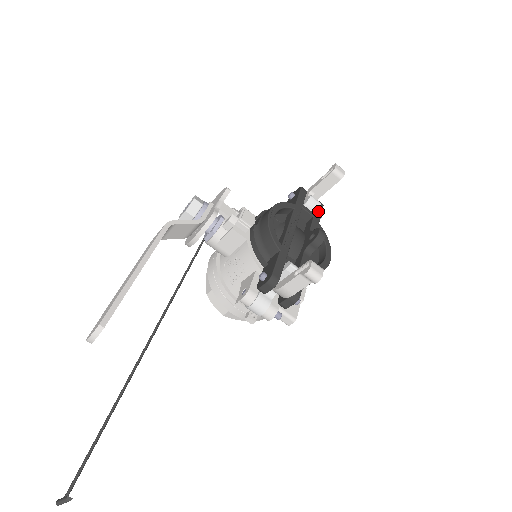
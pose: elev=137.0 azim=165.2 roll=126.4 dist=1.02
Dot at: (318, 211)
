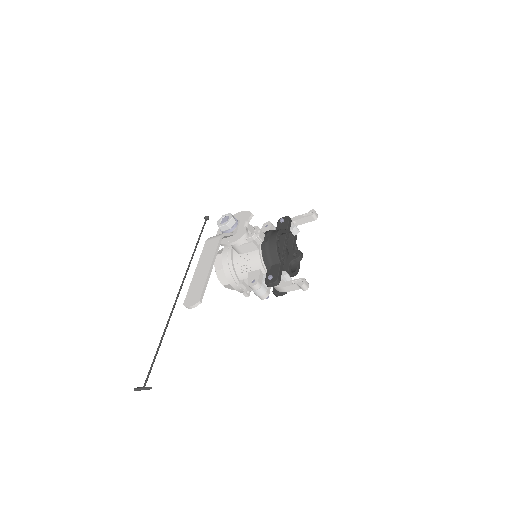
Dot at: (296, 234)
